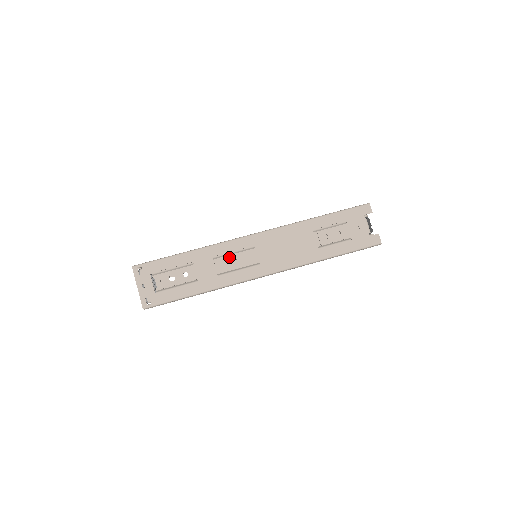
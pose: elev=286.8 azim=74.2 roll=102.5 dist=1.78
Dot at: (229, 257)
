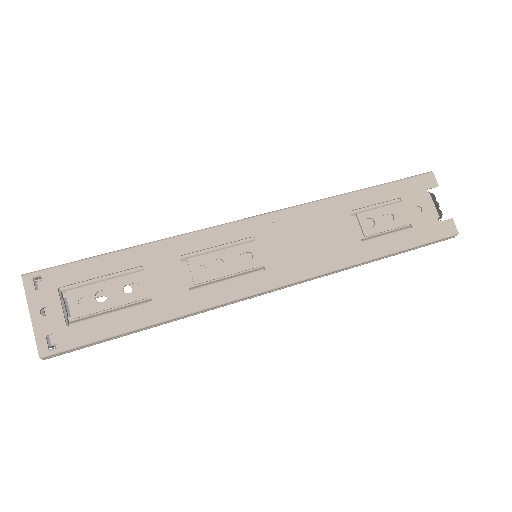
Dot at: (209, 256)
